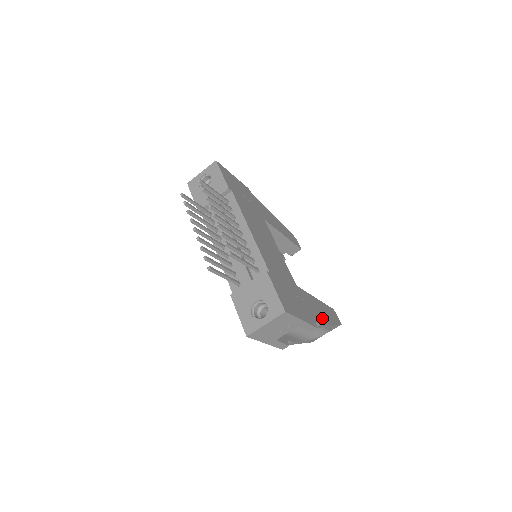
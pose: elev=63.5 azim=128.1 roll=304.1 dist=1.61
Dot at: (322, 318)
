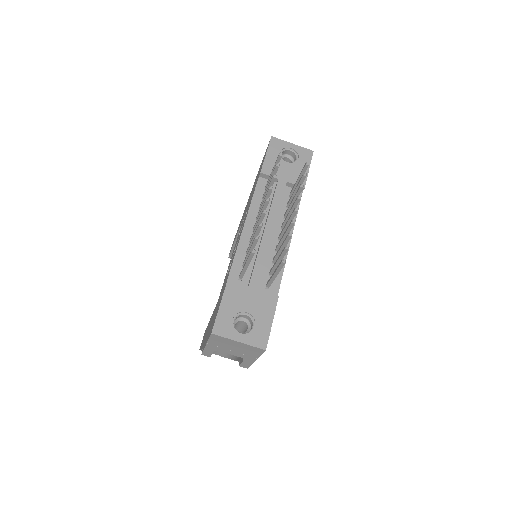
Dot at: occluded
